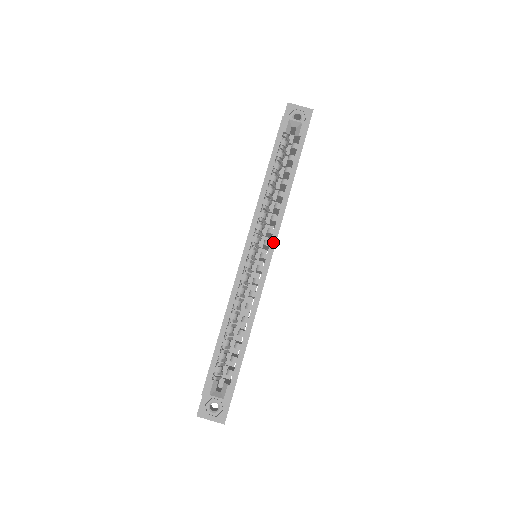
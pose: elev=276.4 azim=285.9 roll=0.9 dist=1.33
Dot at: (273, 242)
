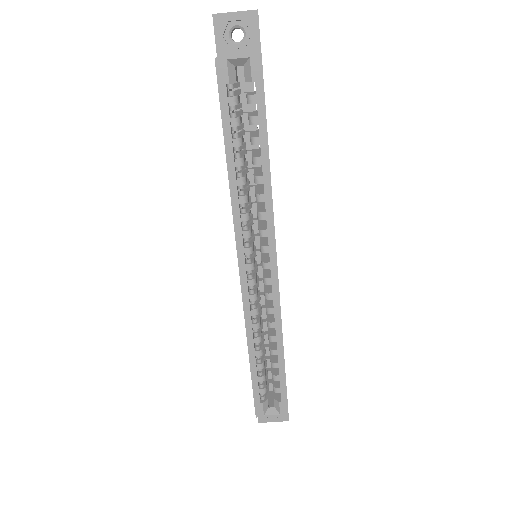
Dot at: (272, 248)
